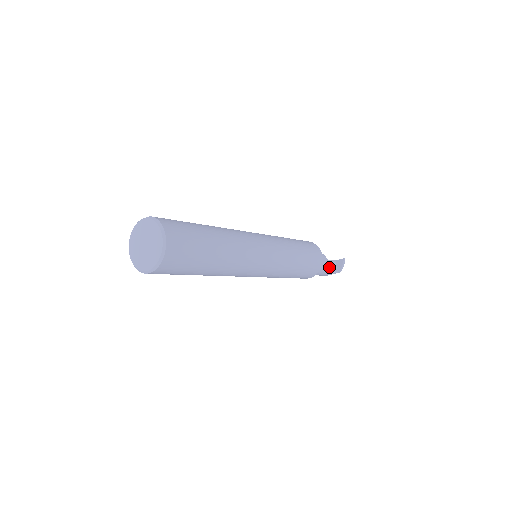
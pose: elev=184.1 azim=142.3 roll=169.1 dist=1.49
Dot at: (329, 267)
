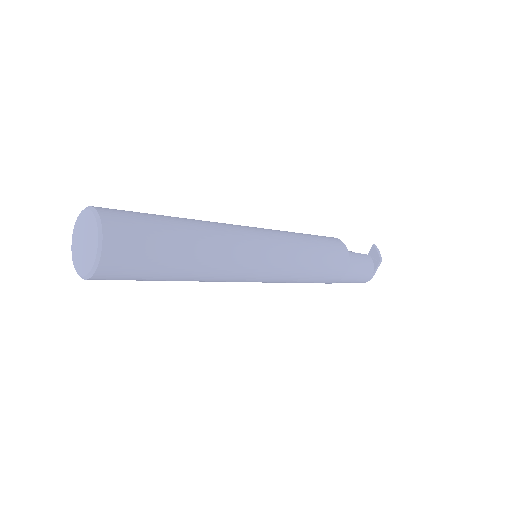
Dot at: (364, 260)
